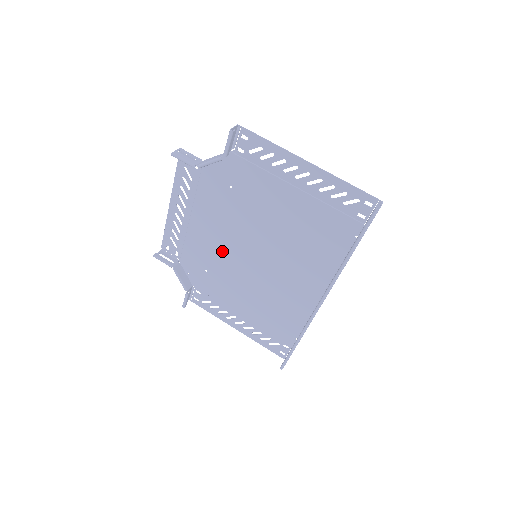
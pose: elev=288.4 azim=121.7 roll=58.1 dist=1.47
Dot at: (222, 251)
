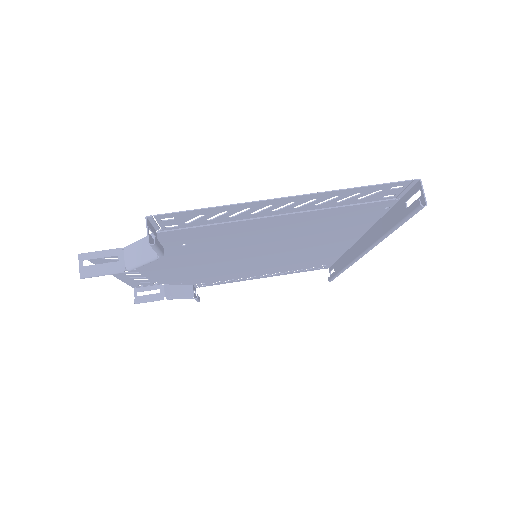
Dot at: (210, 267)
